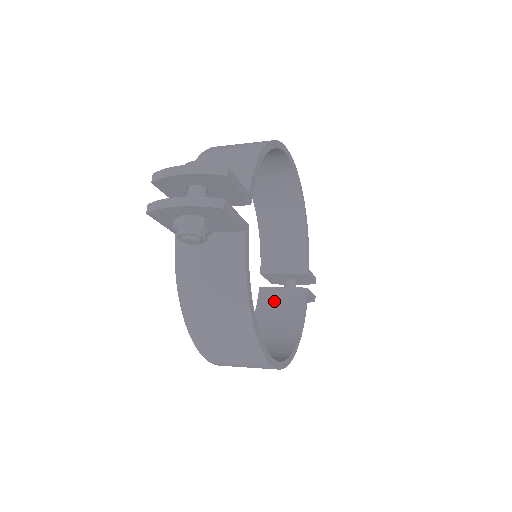
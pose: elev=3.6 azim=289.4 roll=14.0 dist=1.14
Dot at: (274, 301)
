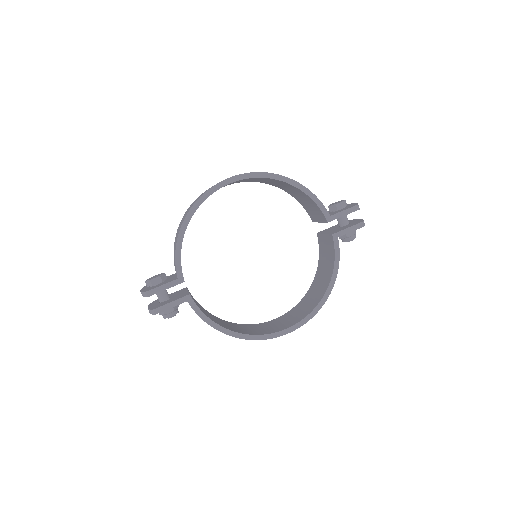
Dot at: (324, 246)
